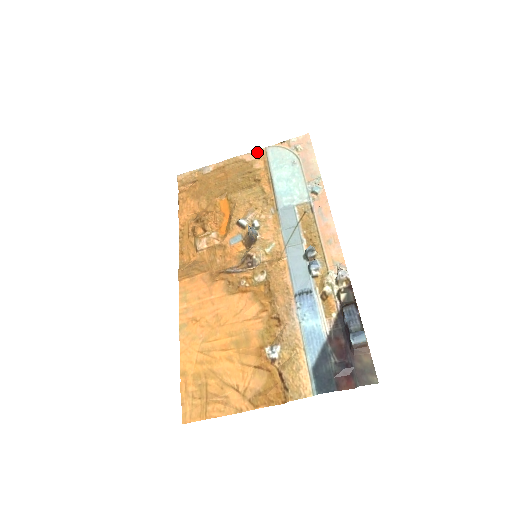
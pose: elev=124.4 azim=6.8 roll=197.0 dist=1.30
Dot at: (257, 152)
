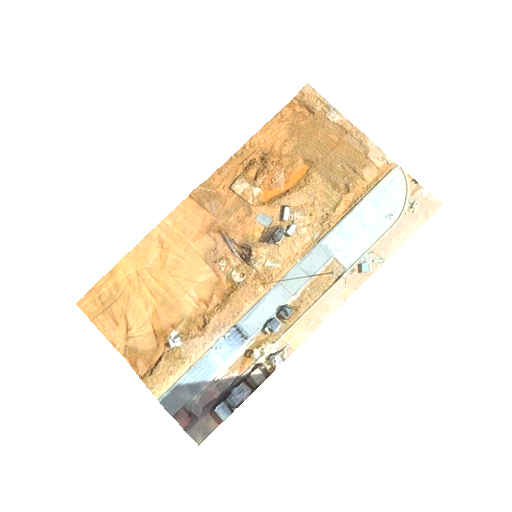
Dot at: (386, 158)
